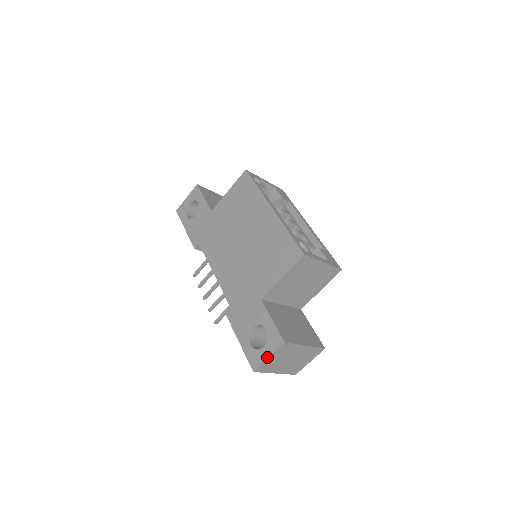
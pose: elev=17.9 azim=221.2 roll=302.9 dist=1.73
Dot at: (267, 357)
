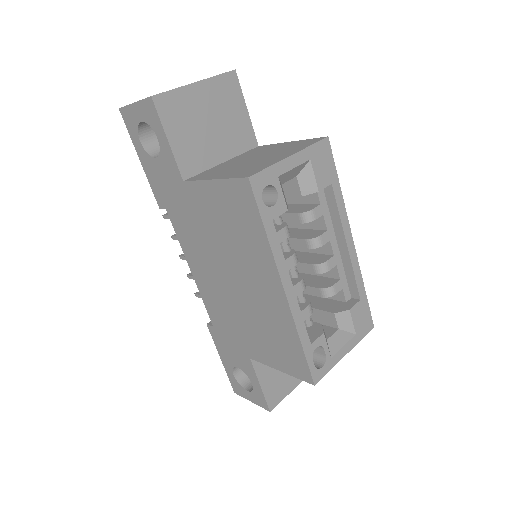
Dot at: occluded
